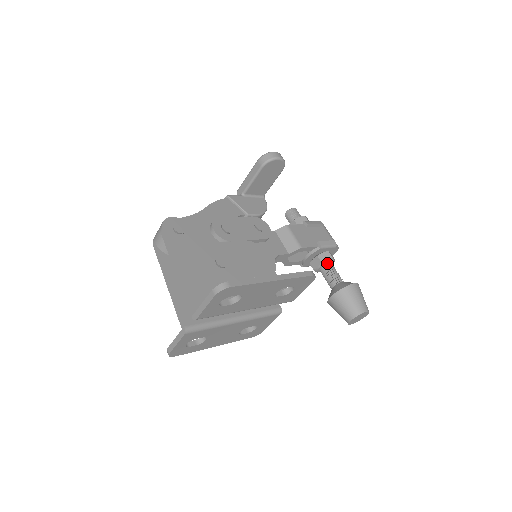
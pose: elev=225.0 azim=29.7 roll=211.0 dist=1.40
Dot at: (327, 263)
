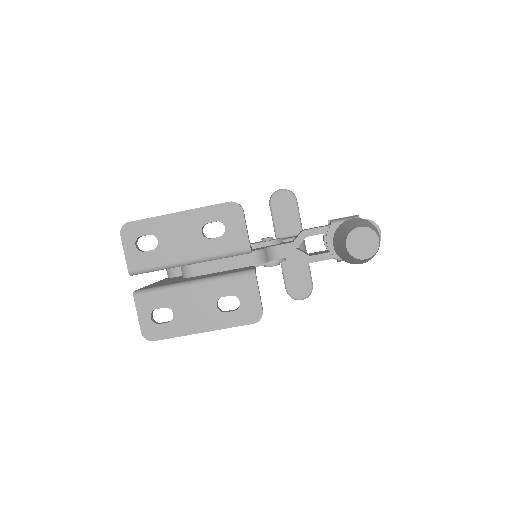
Dot at: occluded
